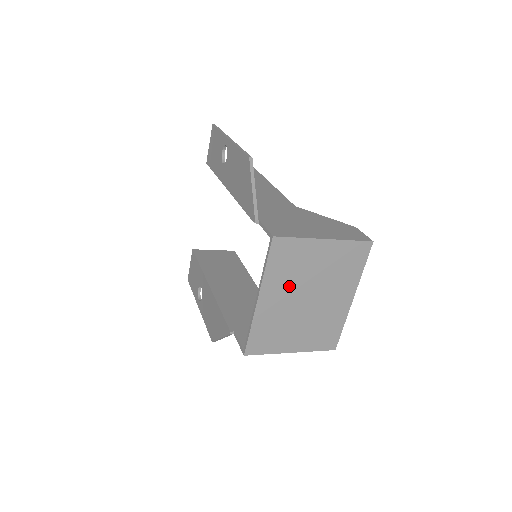
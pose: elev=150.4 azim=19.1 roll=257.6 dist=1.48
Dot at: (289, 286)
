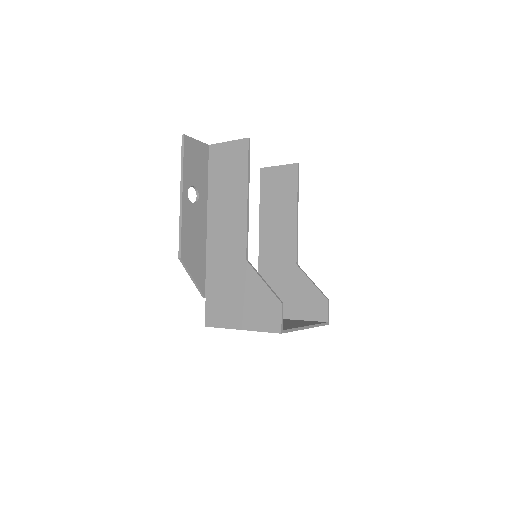
Dot at: occluded
